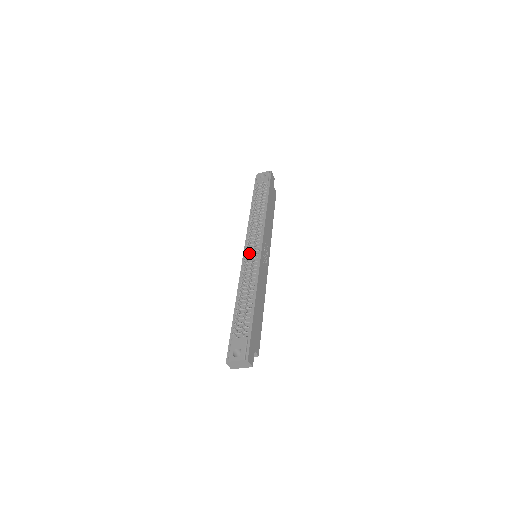
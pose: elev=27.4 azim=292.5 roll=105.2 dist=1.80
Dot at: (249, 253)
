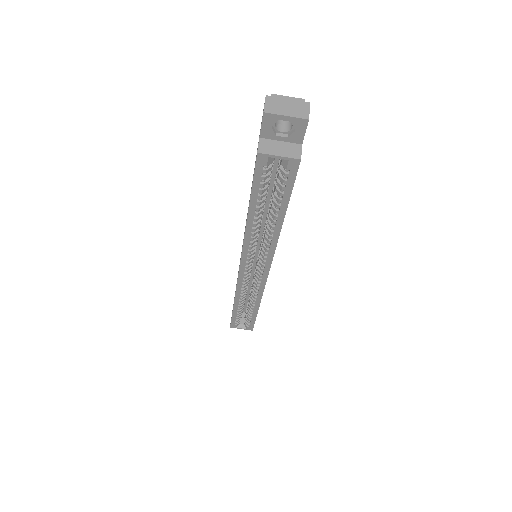
Dot at: occluded
